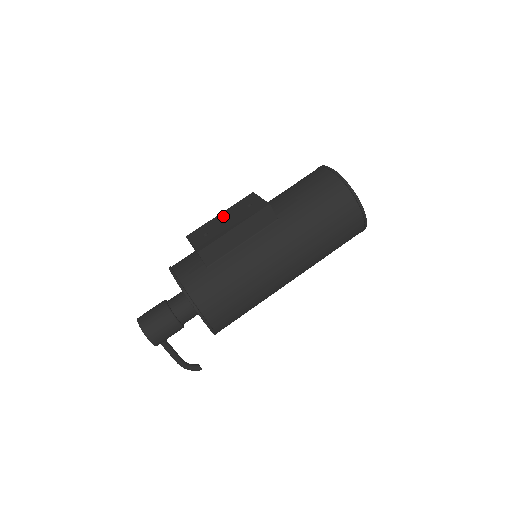
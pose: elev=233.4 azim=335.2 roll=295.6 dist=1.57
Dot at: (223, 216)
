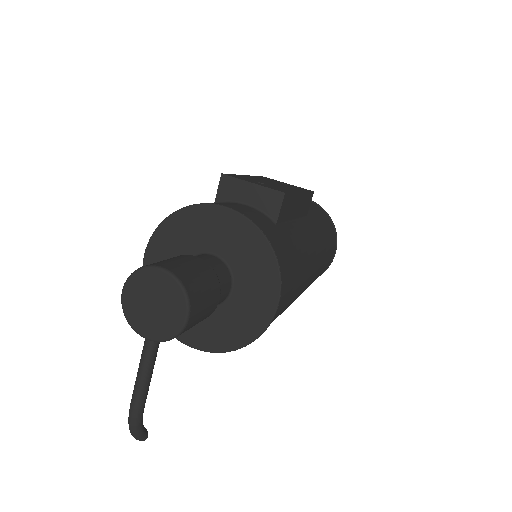
Dot at: (258, 178)
